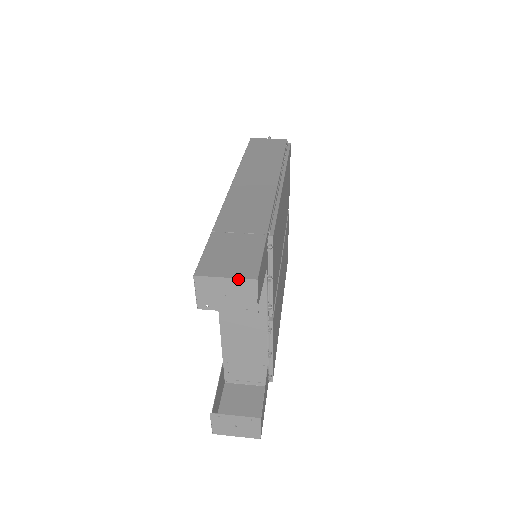
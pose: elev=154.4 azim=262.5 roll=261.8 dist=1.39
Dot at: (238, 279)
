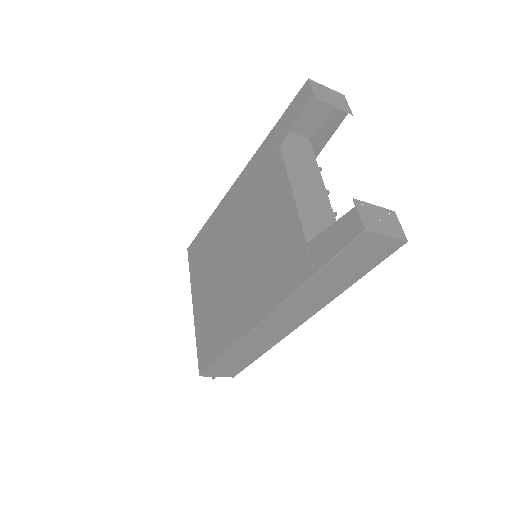
Dot at: (334, 91)
